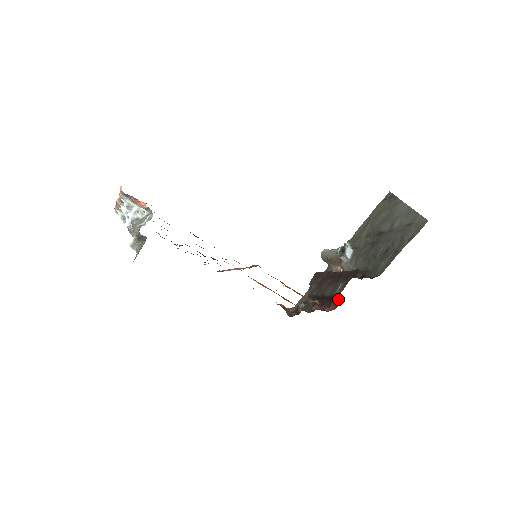
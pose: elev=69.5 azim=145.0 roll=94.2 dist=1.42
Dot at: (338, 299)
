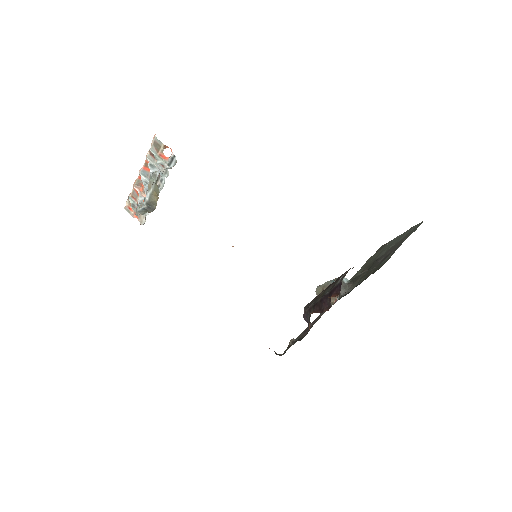
Dot at: (340, 285)
